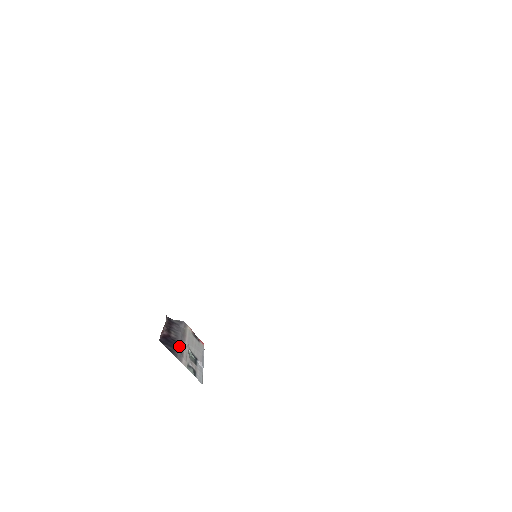
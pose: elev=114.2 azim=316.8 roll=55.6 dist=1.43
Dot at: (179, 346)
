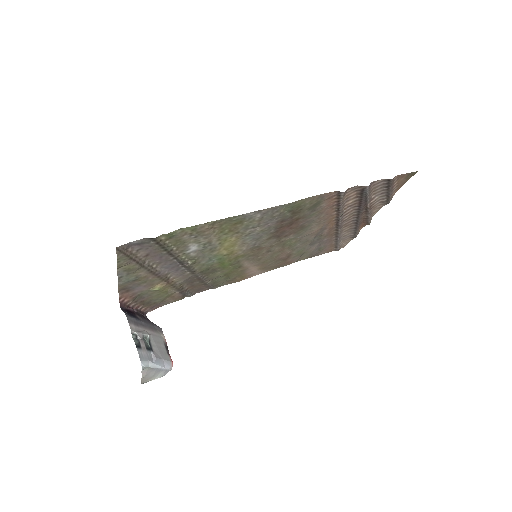
Dot at: (138, 320)
